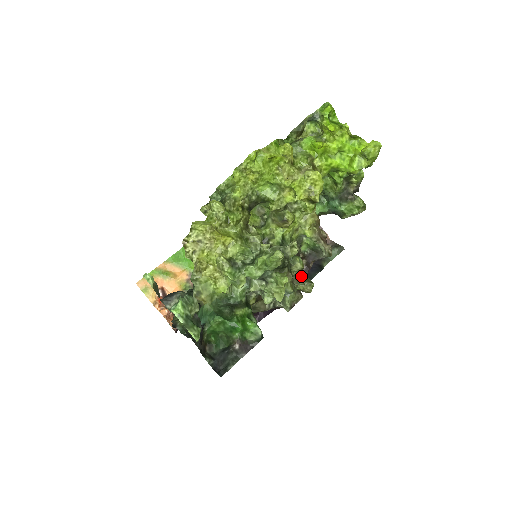
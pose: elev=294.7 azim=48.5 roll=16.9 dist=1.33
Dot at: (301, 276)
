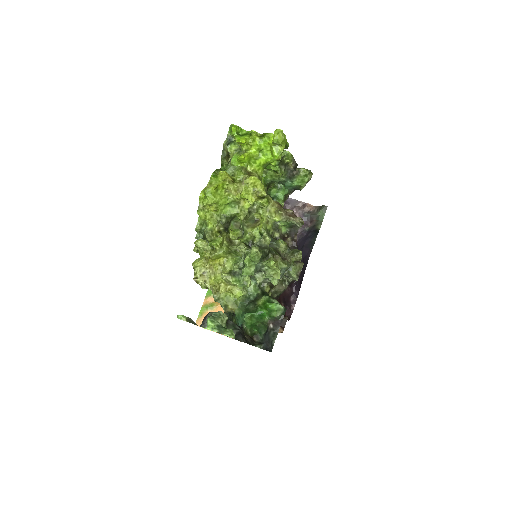
Dot at: (290, 251)
